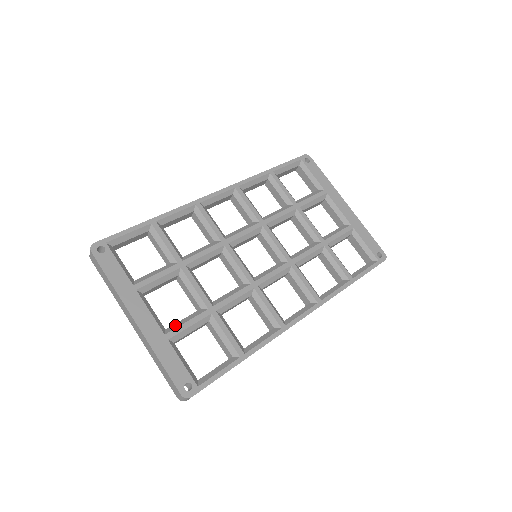
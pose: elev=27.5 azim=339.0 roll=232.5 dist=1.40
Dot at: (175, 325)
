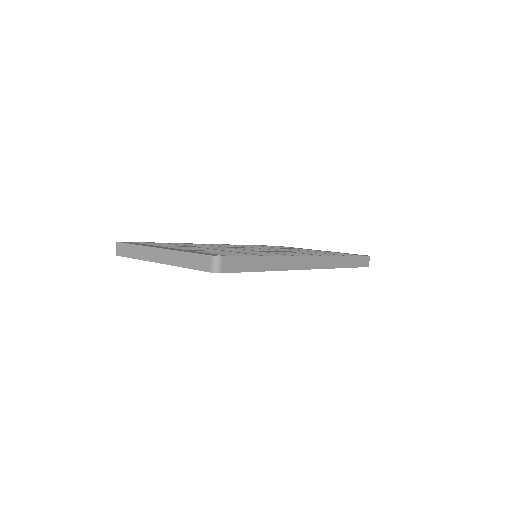
Dot at: occluded
